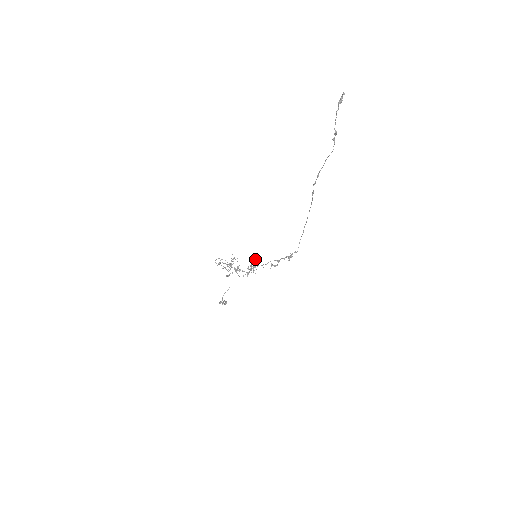
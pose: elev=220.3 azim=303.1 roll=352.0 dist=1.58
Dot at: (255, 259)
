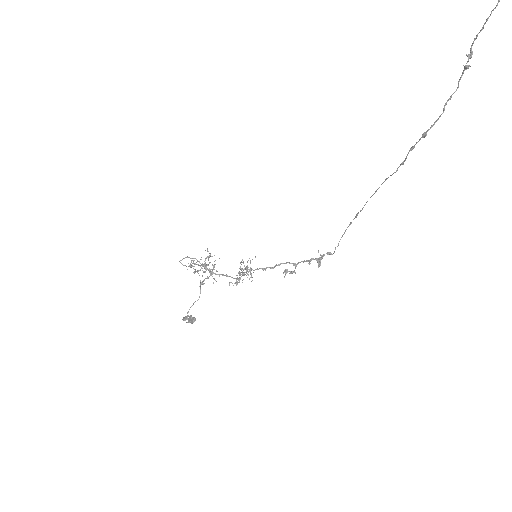
Dot at: occluded
